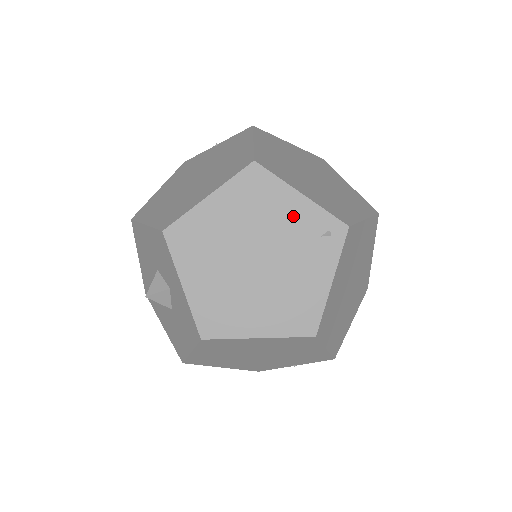
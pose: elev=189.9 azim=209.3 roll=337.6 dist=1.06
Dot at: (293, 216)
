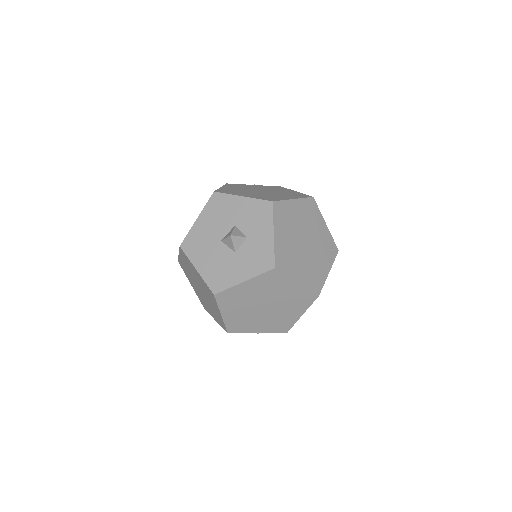
Dot at: (322, 232)
